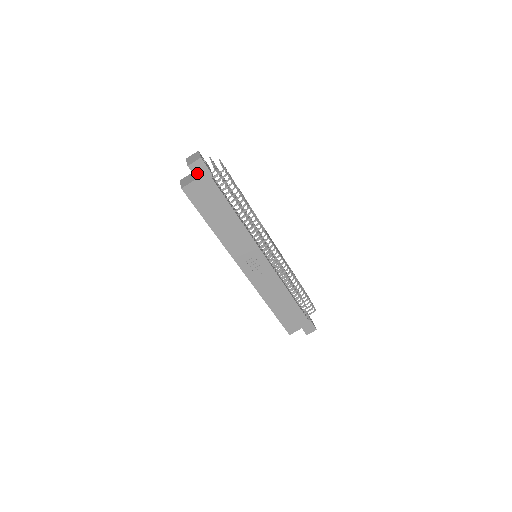
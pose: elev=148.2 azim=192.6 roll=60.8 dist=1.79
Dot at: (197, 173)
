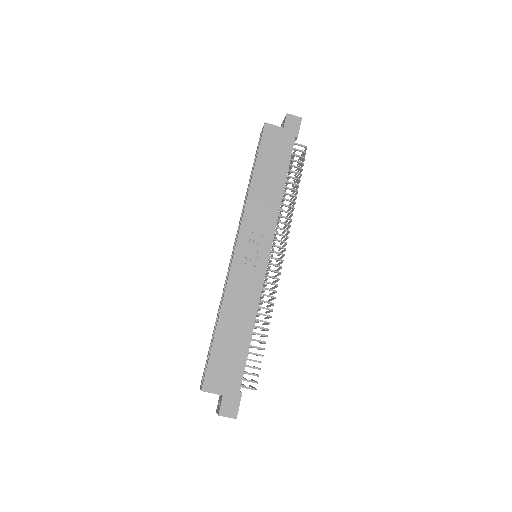
Dot at: (288, 125)
